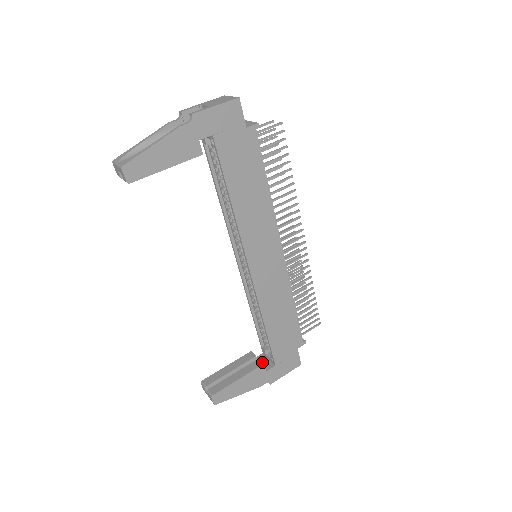
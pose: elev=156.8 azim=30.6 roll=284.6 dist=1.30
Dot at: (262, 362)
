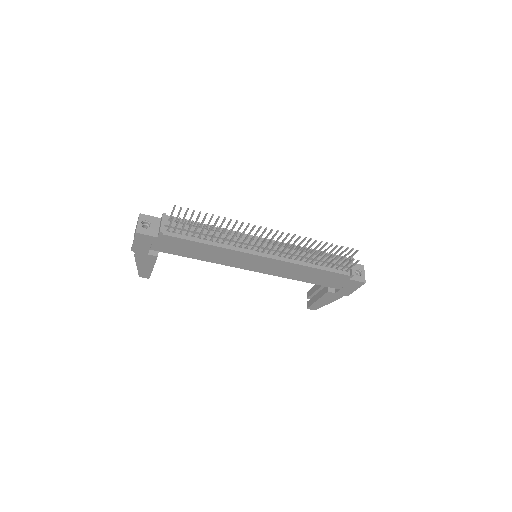
Dot at: (327, 290)
